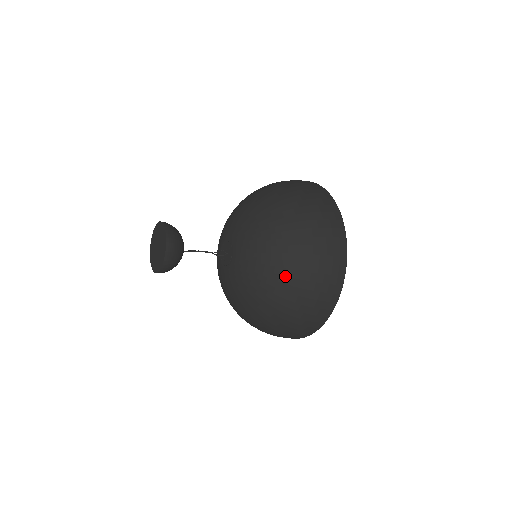
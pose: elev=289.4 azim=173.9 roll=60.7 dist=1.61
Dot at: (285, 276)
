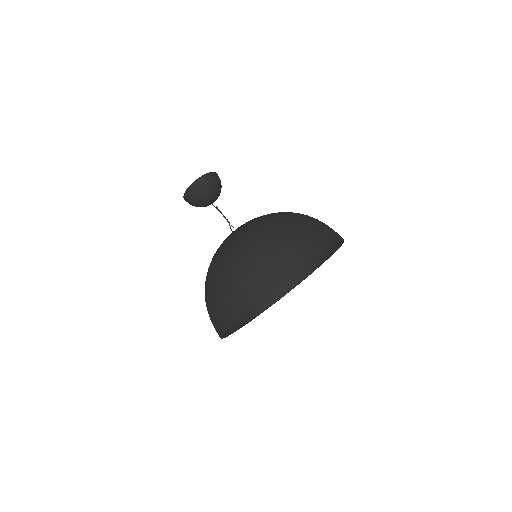
Dot at: (243, 245)
